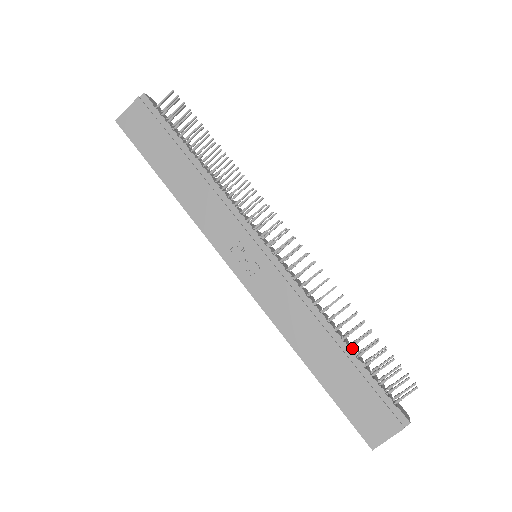
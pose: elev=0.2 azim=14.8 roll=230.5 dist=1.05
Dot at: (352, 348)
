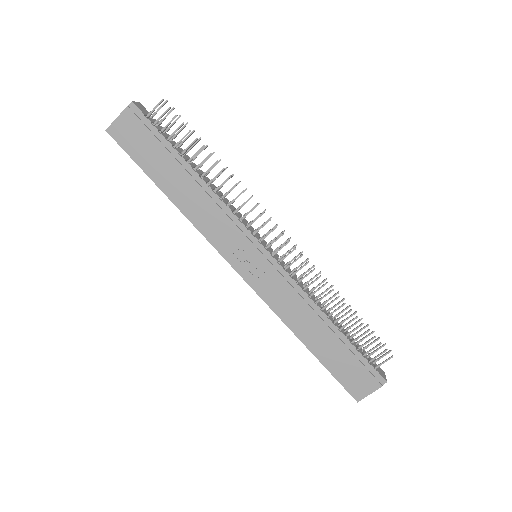
Dot at: occluded
